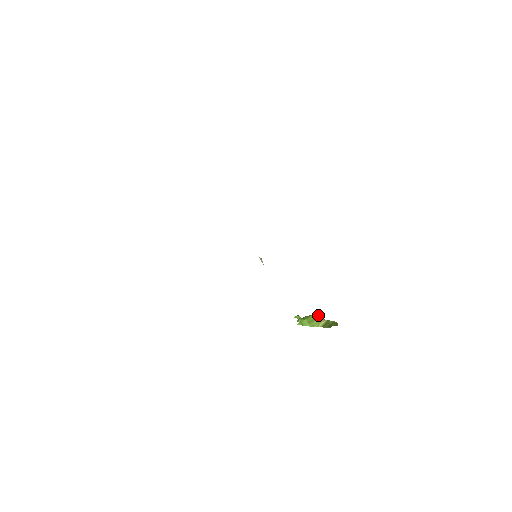
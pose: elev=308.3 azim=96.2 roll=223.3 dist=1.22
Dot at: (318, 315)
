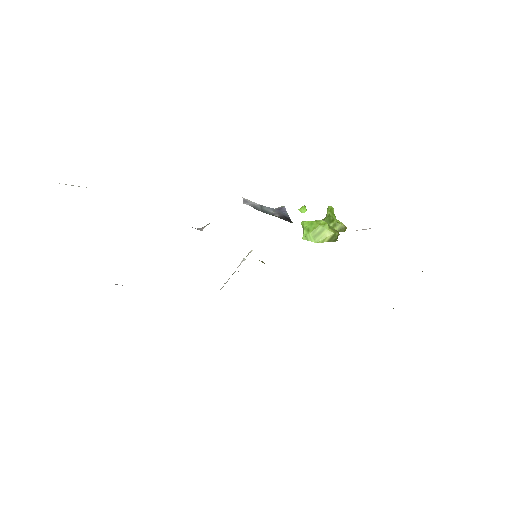
Dot at: (325, 224)
